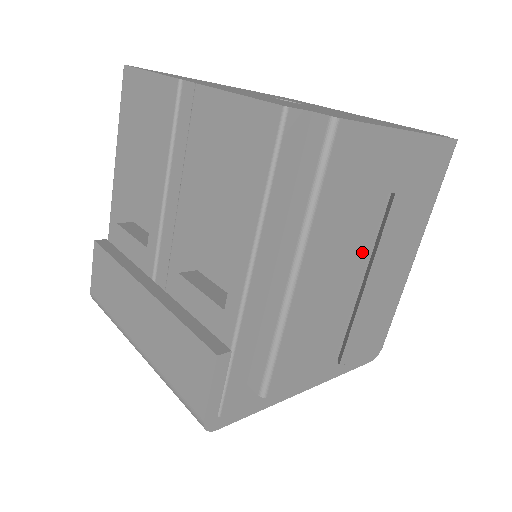
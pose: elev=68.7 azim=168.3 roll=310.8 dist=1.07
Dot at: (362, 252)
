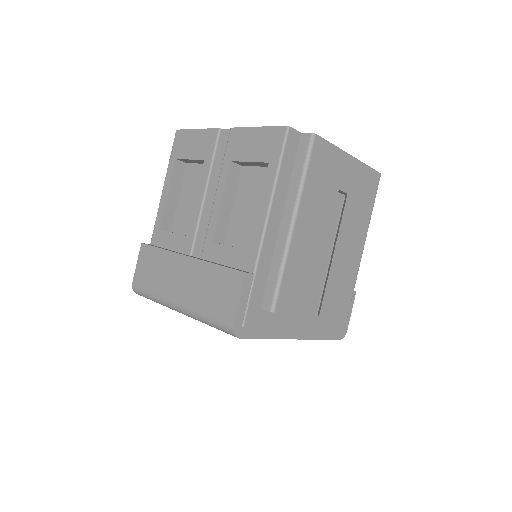
Dot at: (330, 233)
